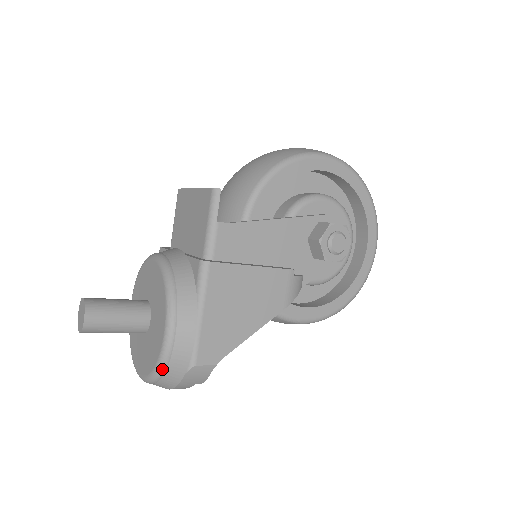
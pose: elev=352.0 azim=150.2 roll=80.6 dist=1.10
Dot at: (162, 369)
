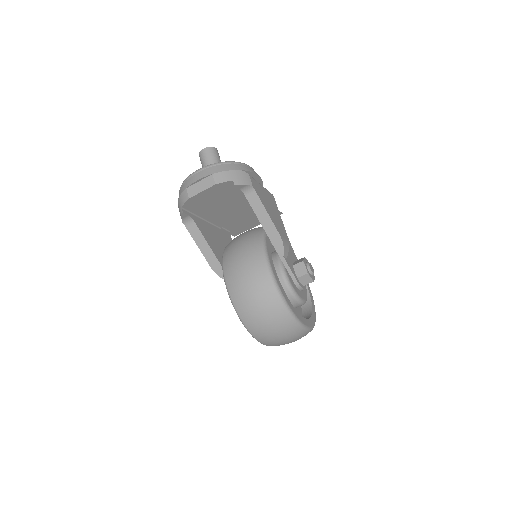
Dot at: (236, 162)
